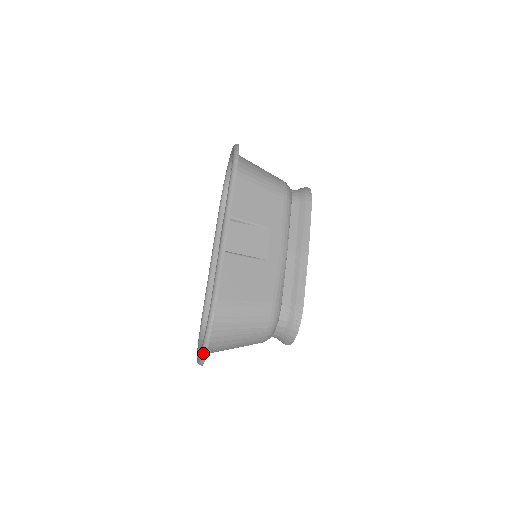
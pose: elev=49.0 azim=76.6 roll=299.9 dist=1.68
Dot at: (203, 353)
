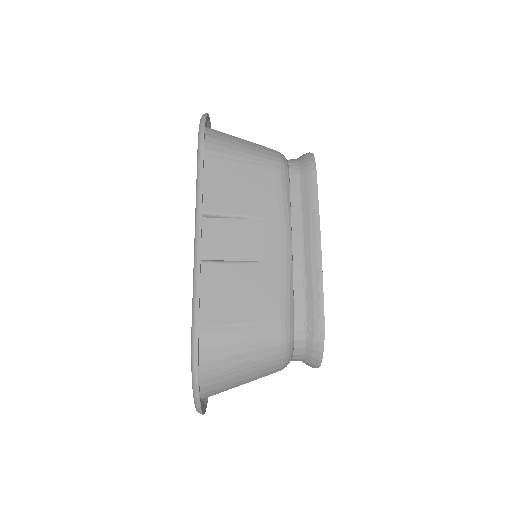
Dot at: (196, 403)
